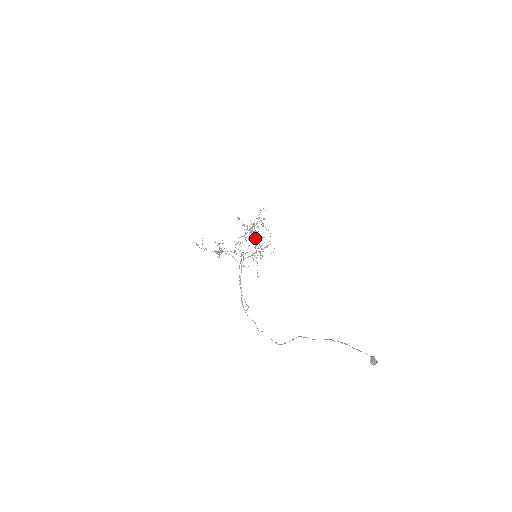
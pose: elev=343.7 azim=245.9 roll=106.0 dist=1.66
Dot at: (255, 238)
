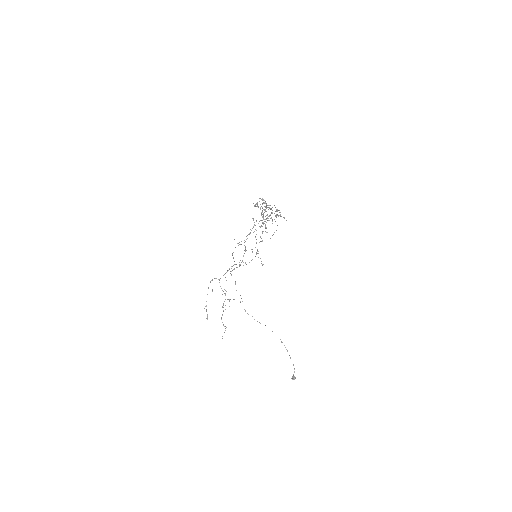
Dot at: occluded
